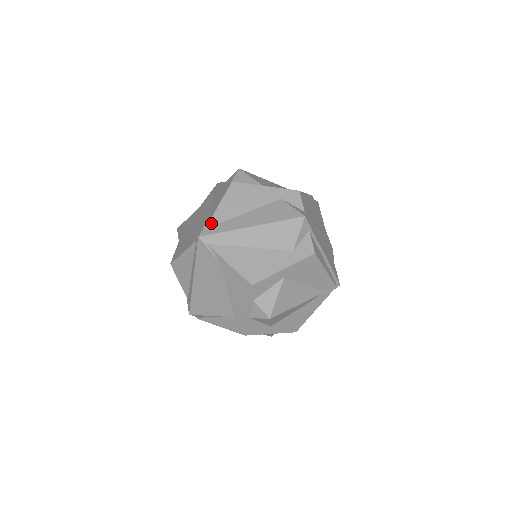
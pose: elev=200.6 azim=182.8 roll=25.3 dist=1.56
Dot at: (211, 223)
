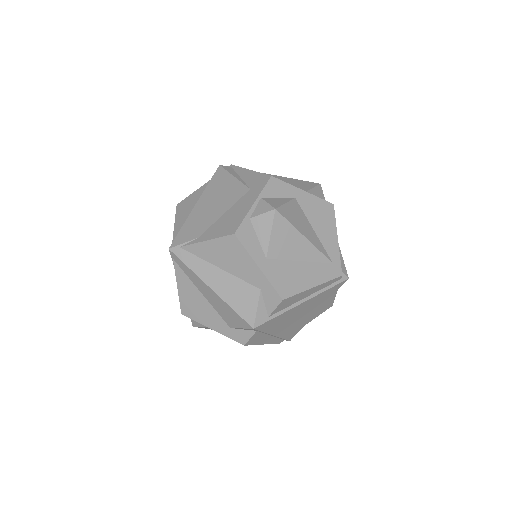
Dot at: (188, 248)
